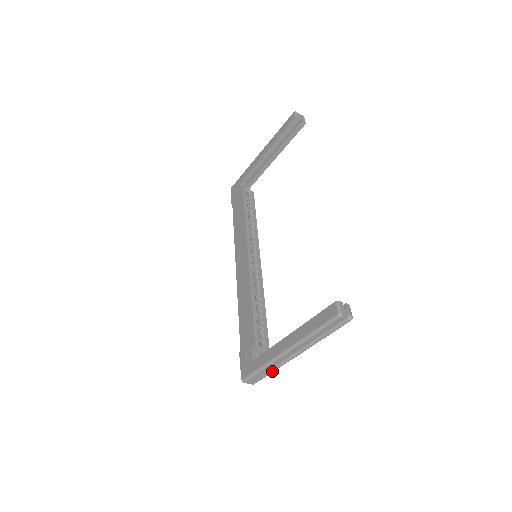
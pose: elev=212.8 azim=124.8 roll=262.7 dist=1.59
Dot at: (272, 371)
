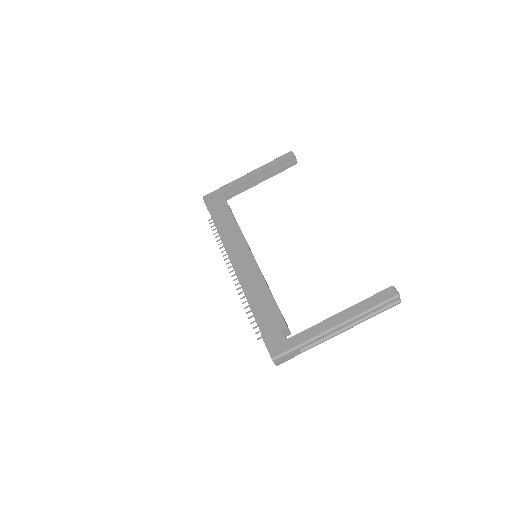
Dot at: (306, 350)
